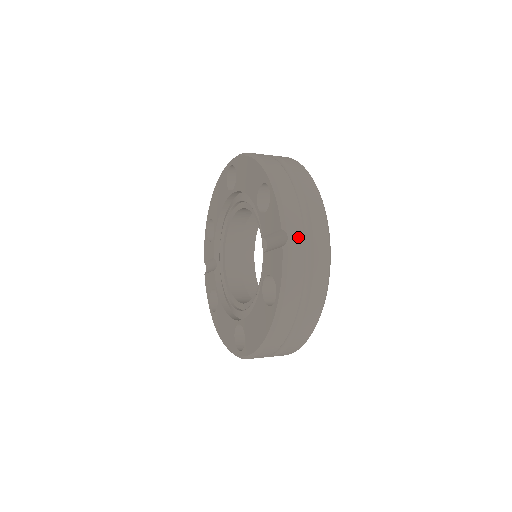
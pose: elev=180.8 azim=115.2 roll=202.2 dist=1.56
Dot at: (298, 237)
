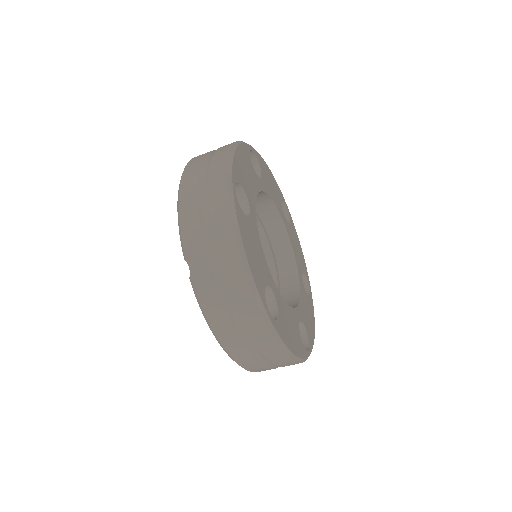
Dot at: (201, 264)
